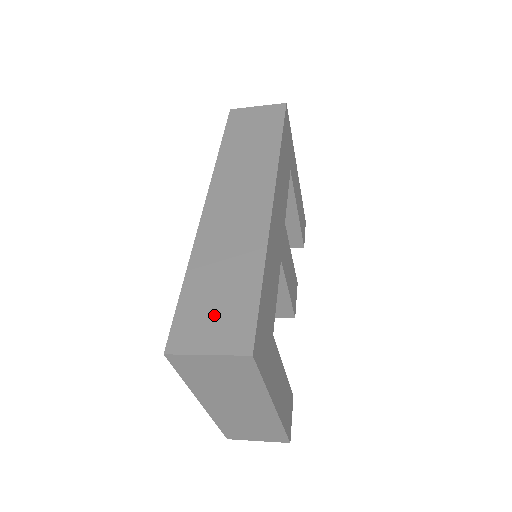
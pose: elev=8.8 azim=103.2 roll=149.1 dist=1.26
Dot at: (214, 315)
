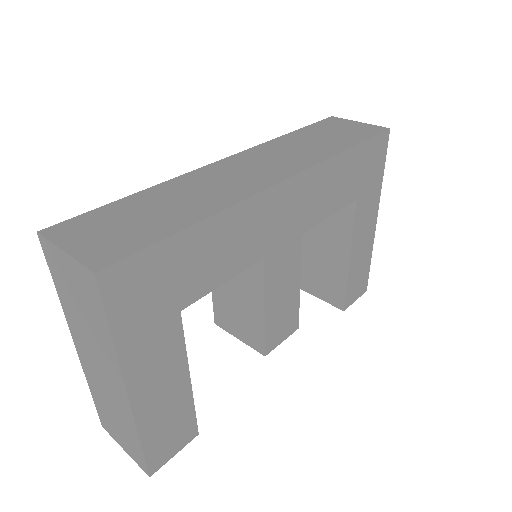
Dot at: (113, 228)
